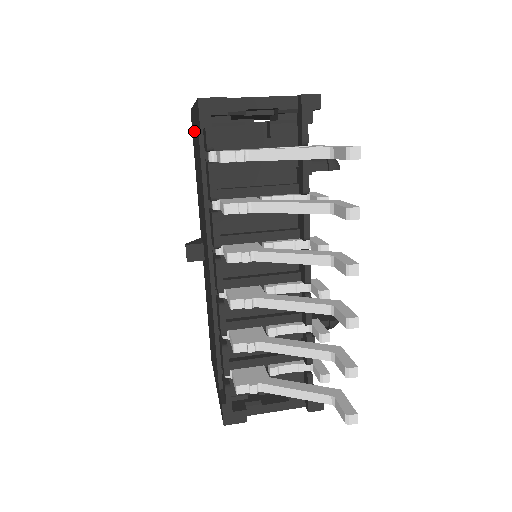
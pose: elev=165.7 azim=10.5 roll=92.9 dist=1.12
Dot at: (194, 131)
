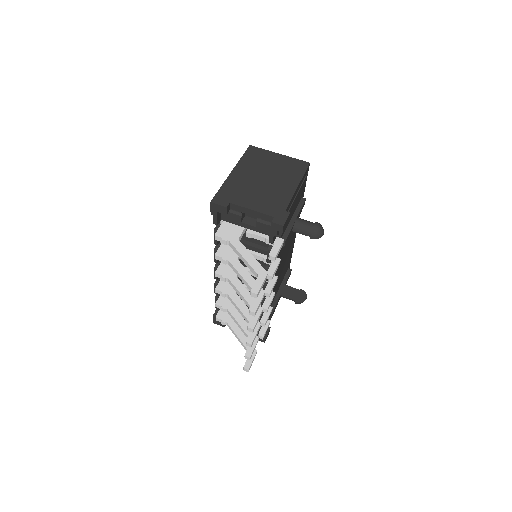
Dot at: occluded
